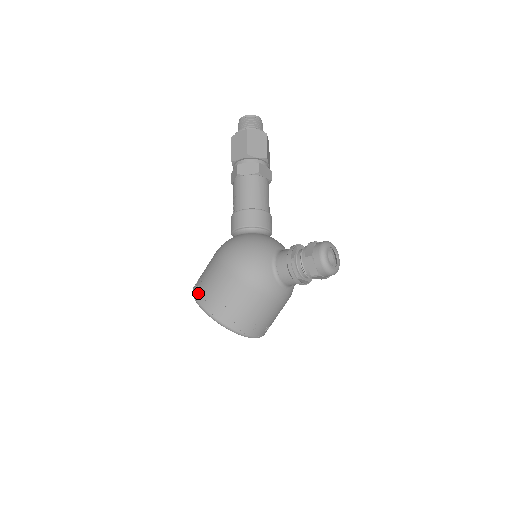
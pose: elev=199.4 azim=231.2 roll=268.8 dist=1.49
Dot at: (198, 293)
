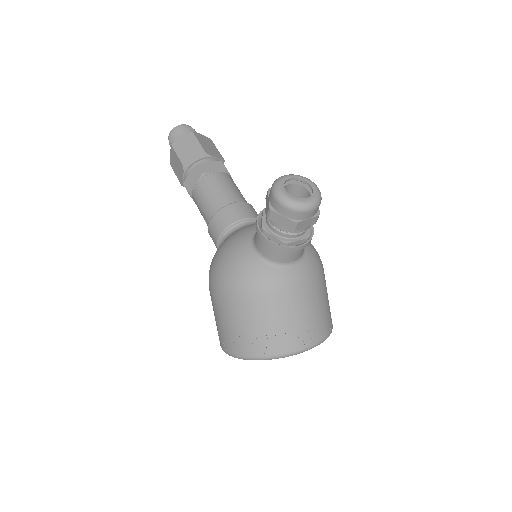
Dot at: occluded
